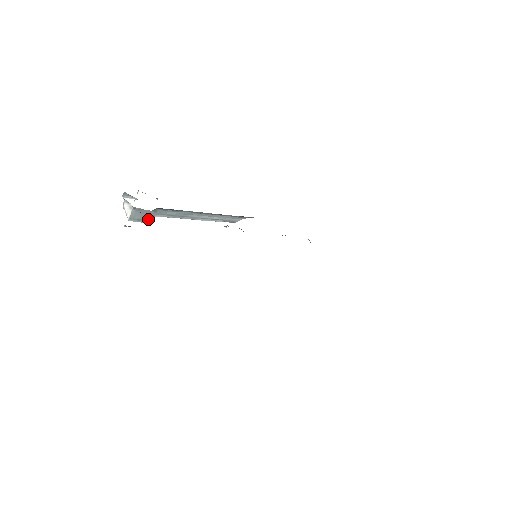
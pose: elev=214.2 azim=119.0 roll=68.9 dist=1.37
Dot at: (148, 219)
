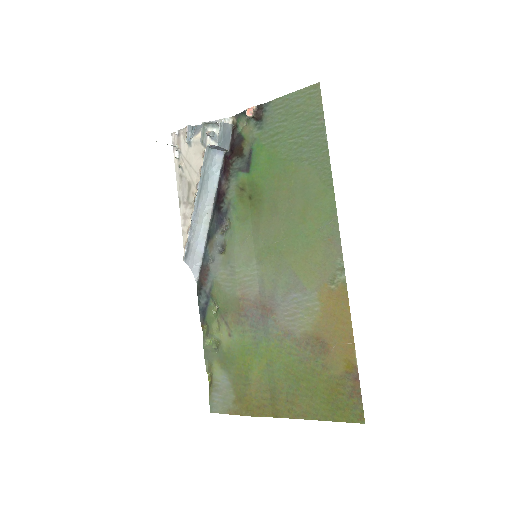
Dot at: (222, 142)
